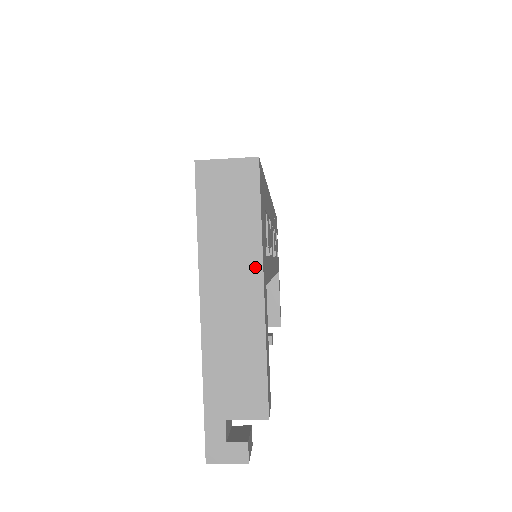
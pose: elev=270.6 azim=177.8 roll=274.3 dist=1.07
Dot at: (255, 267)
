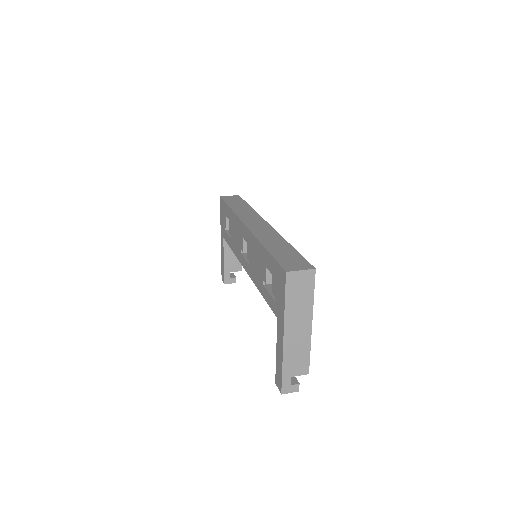
Dot at: (309, 316)
